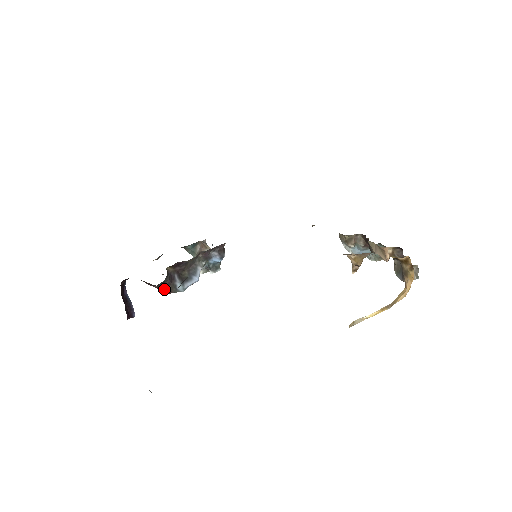
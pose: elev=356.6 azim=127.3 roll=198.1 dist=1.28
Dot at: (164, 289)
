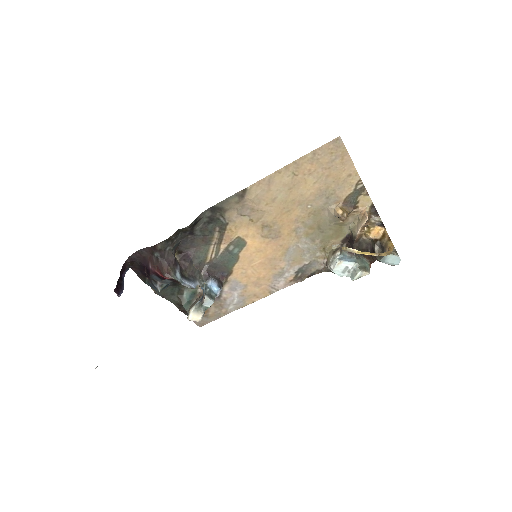
Dot at: (165, 266)
